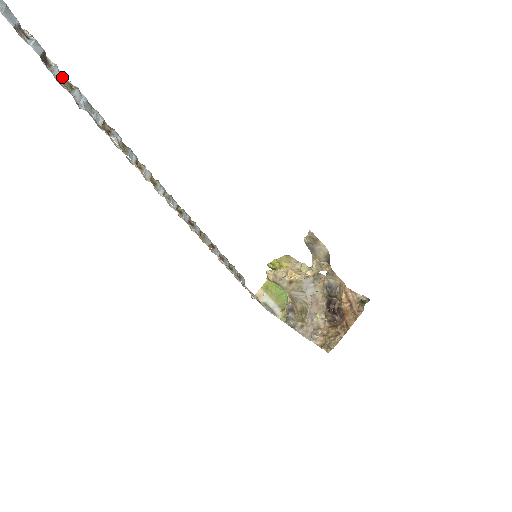
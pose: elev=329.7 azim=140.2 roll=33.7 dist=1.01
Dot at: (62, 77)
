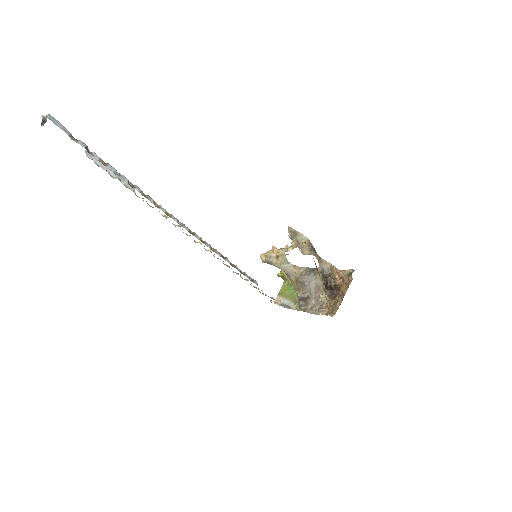
Dot at: (99, 158)
